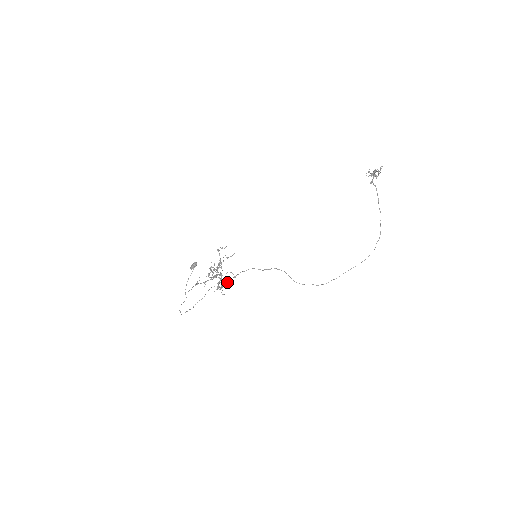
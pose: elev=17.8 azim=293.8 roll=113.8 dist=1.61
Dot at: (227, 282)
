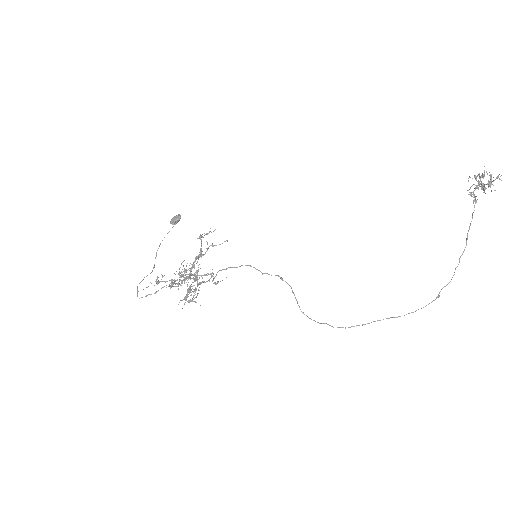
Dot at: occluded
